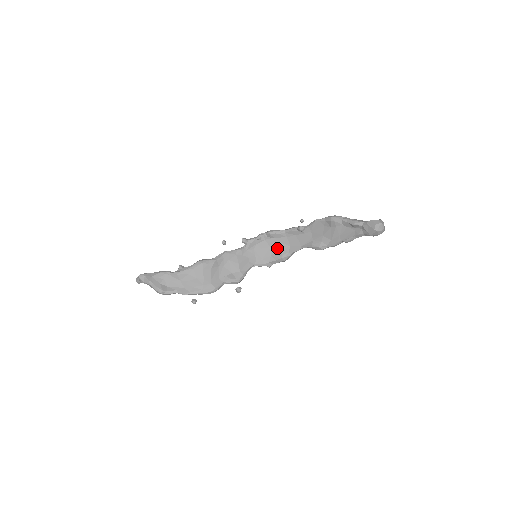
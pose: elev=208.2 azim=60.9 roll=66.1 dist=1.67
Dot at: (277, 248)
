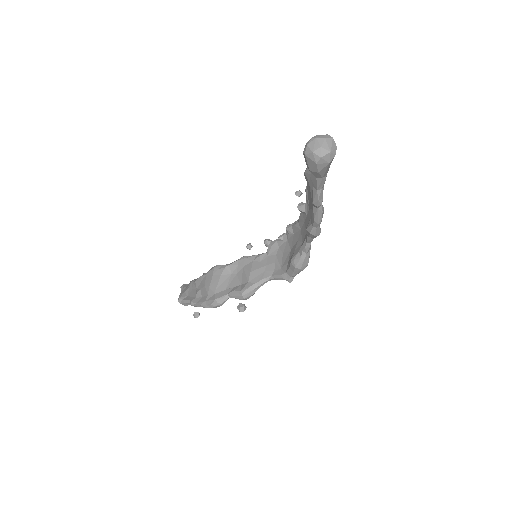
Dot at: (293, 249)
